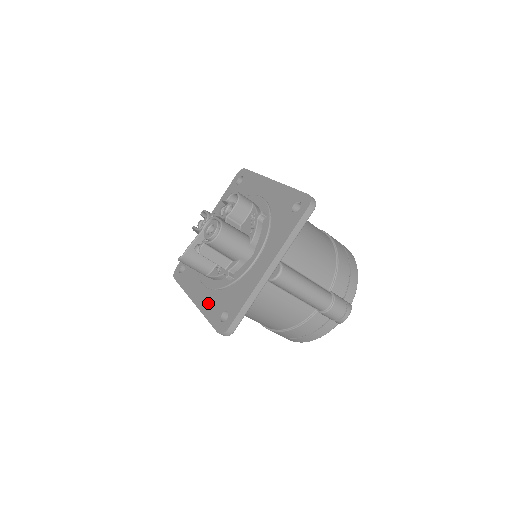
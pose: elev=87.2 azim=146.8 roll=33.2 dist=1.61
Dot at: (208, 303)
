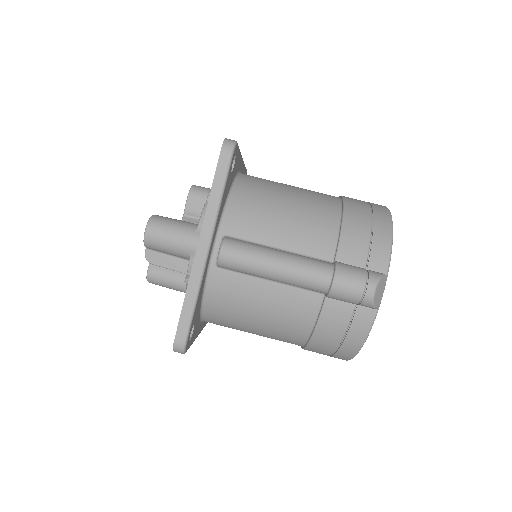
Dot at: occluded
